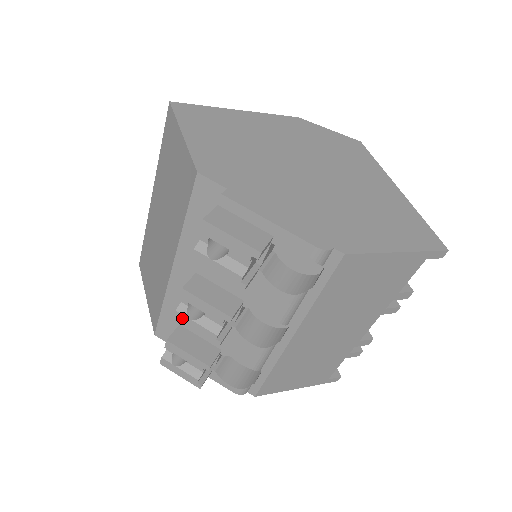
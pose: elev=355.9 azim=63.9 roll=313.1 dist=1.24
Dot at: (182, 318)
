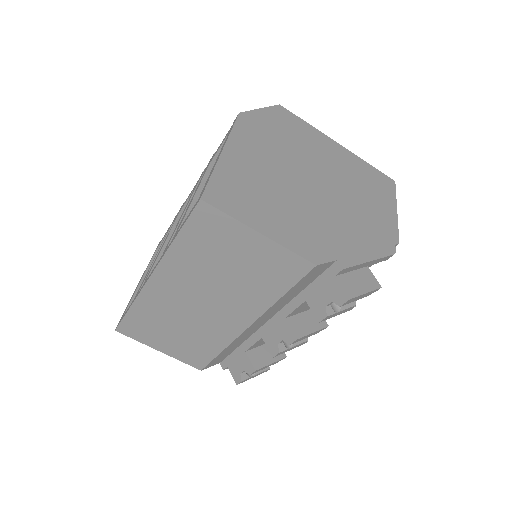
Dot at: (282, 352)
